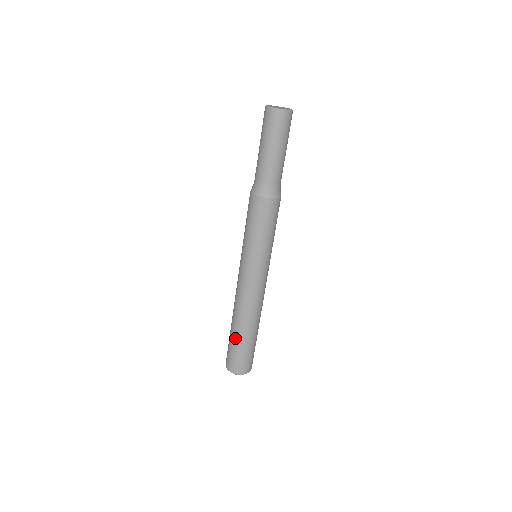
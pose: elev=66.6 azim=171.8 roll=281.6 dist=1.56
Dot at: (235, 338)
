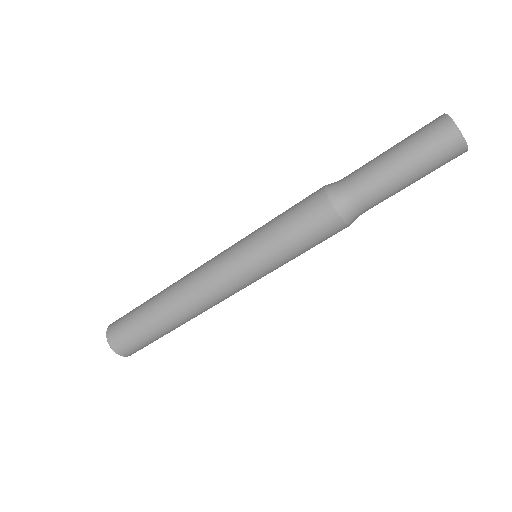
Dot at: (146, 308)
